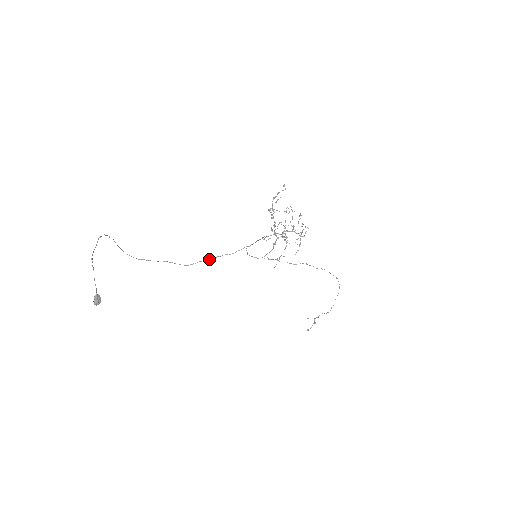
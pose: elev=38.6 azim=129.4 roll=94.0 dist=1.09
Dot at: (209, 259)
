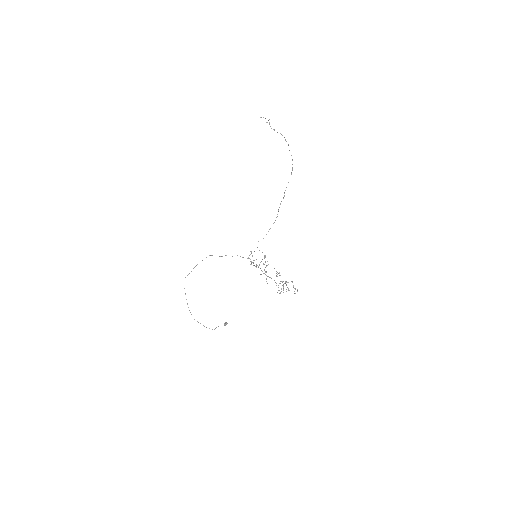
Dot at: occluded
